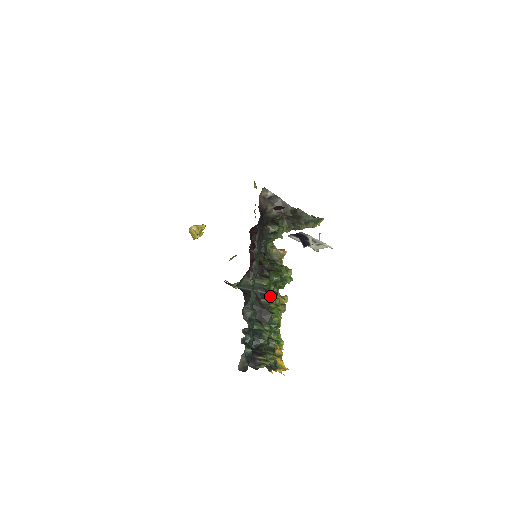
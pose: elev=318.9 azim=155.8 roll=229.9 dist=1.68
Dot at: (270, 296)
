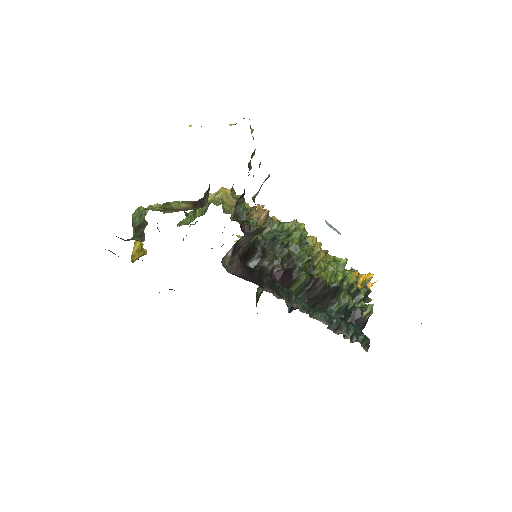
Dot at: (314, 272)
